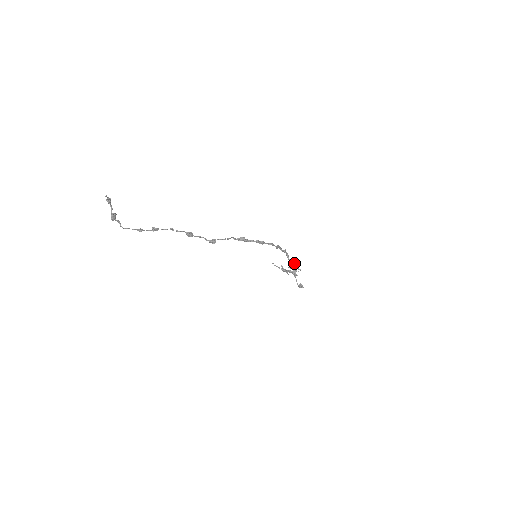
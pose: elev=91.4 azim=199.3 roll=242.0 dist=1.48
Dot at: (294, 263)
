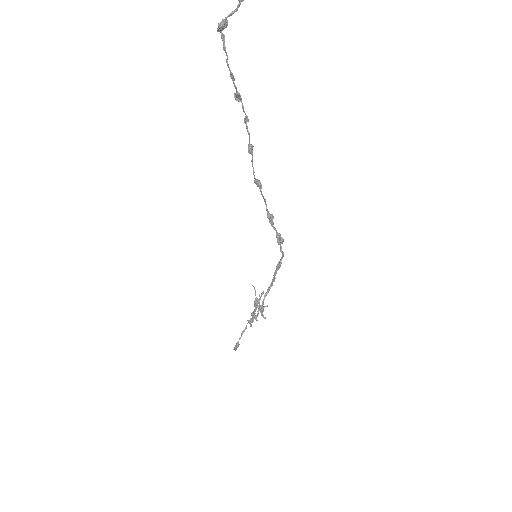
Dot at: occluded
